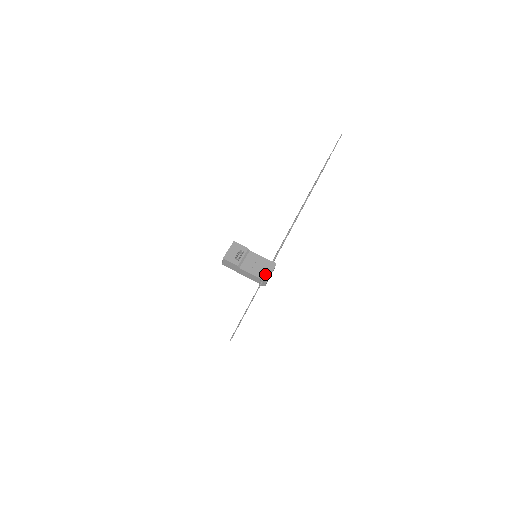
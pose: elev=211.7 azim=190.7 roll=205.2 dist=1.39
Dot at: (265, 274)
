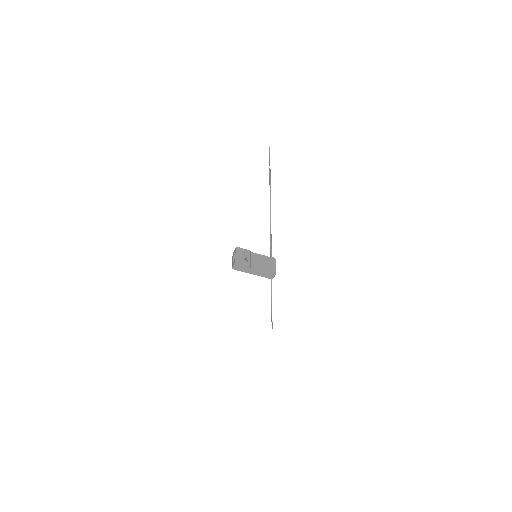
Dot at: (272, 268)
